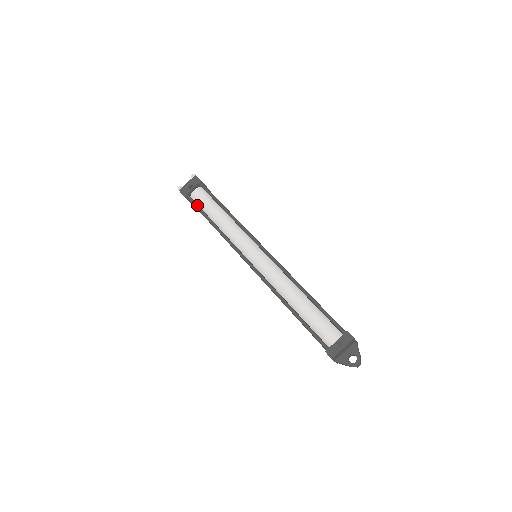
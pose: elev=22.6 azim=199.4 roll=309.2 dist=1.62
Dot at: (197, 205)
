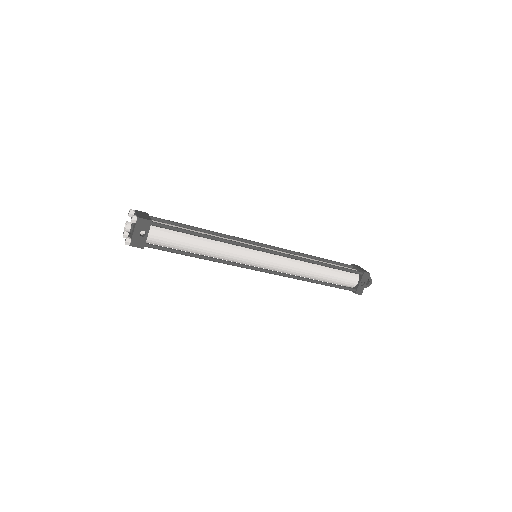
Dot at: (167, 249)
